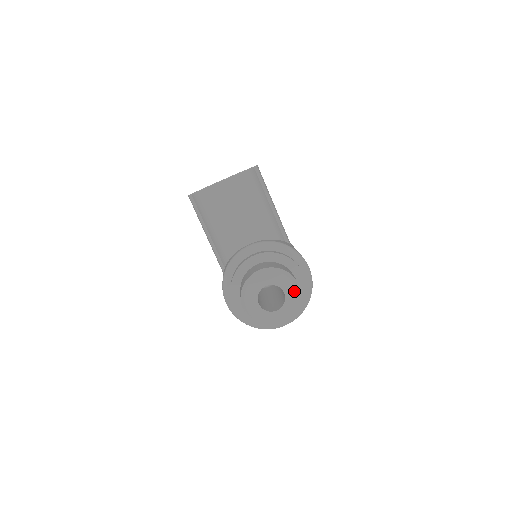
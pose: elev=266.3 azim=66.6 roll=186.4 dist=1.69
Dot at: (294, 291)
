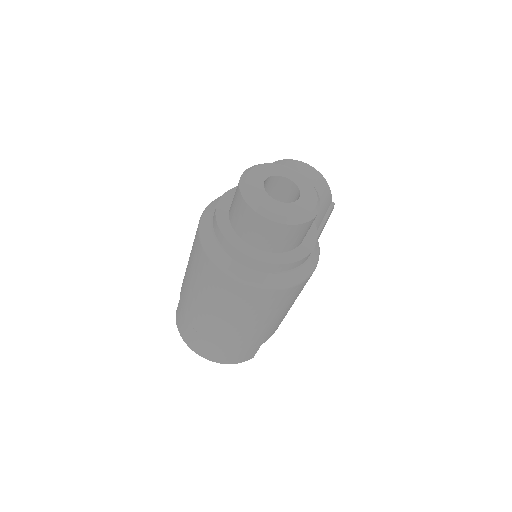
Dot at: (310, 206)
